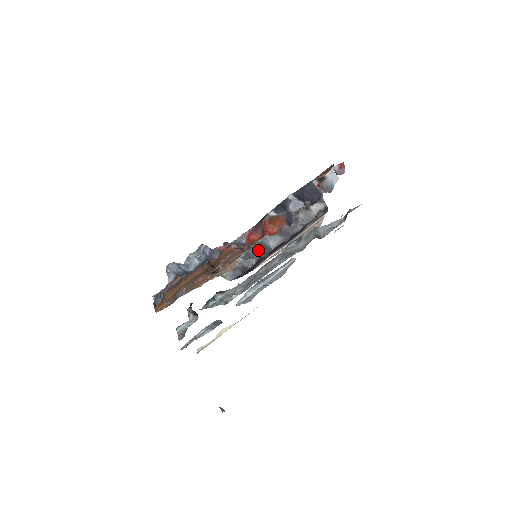
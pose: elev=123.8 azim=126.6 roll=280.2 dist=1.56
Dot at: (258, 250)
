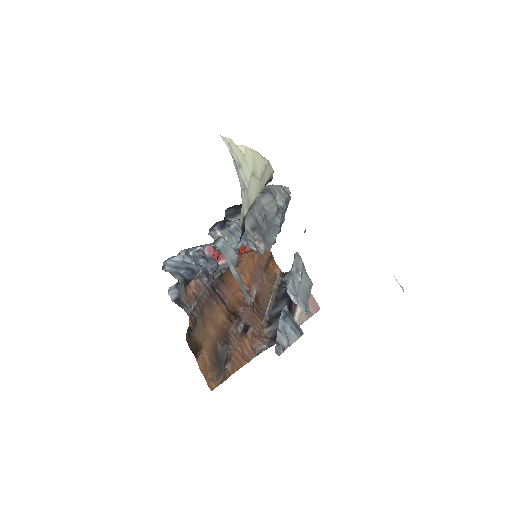
Dot at: (276, 318)
